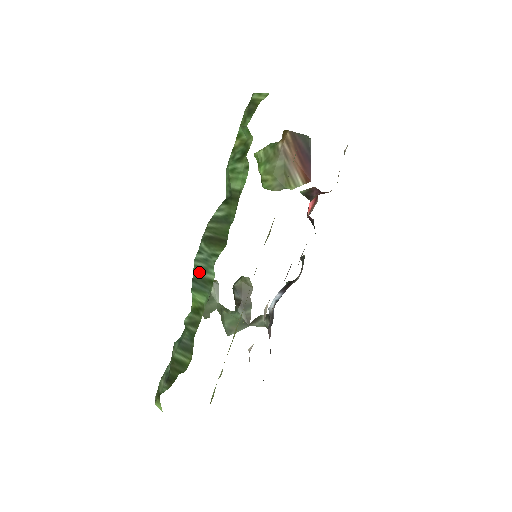
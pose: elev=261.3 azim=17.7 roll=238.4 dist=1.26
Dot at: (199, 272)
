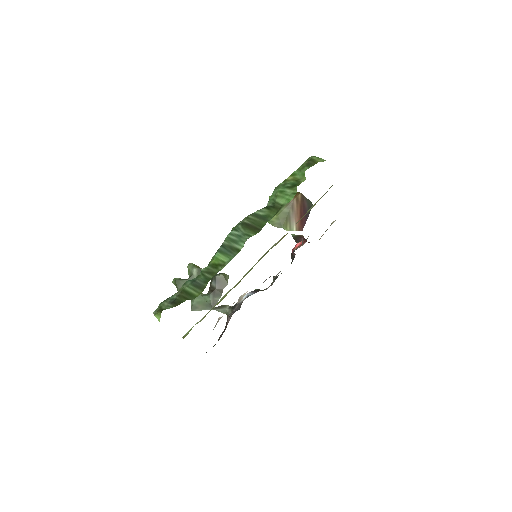
Dot at: (230, 242)
